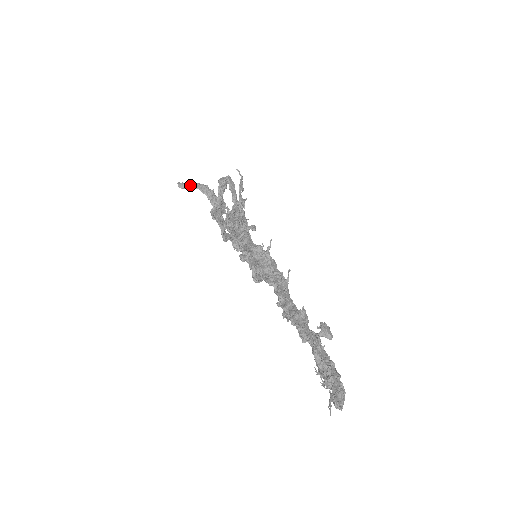
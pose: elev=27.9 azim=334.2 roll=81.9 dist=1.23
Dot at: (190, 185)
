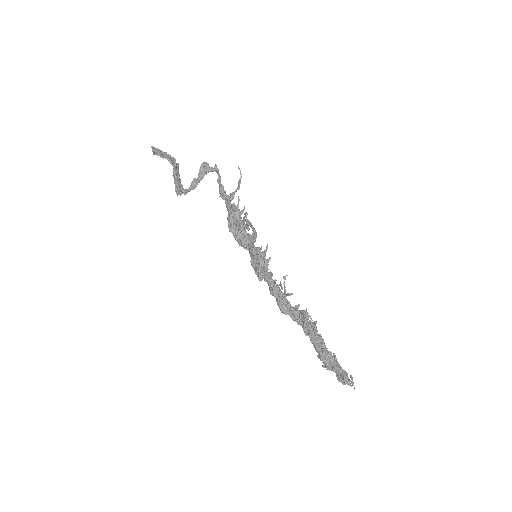
Dot at: (160, 152)
